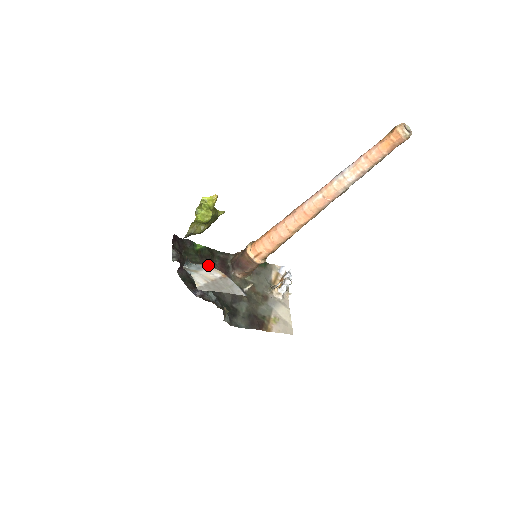
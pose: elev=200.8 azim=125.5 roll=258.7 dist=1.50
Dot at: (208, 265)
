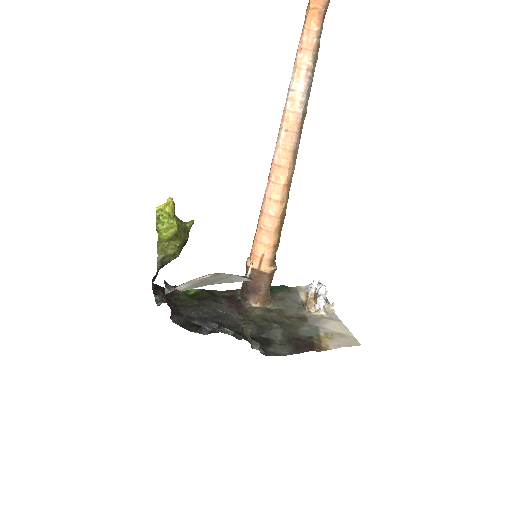
Dot at: (211, 305)
